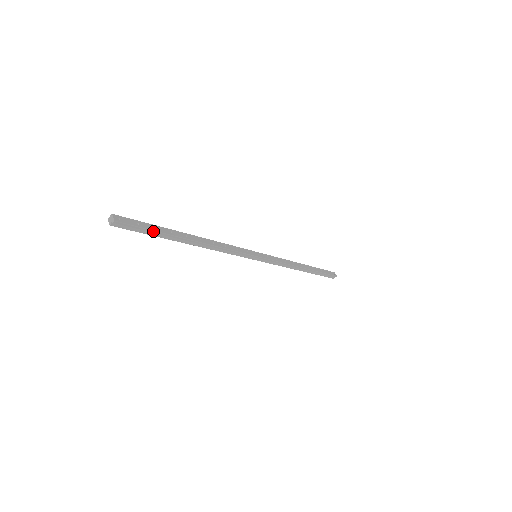
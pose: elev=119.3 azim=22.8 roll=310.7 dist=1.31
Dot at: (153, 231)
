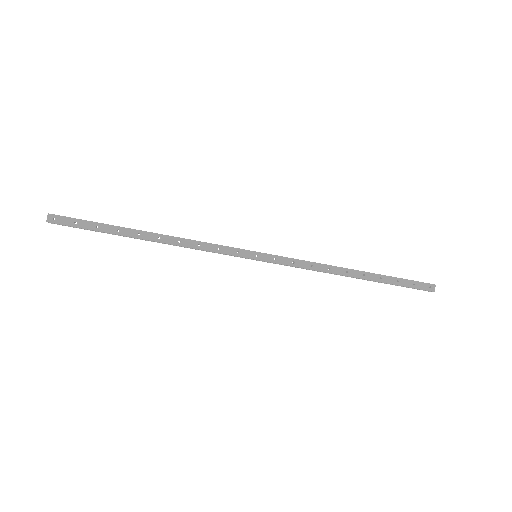
Dot at: (93, 230)
